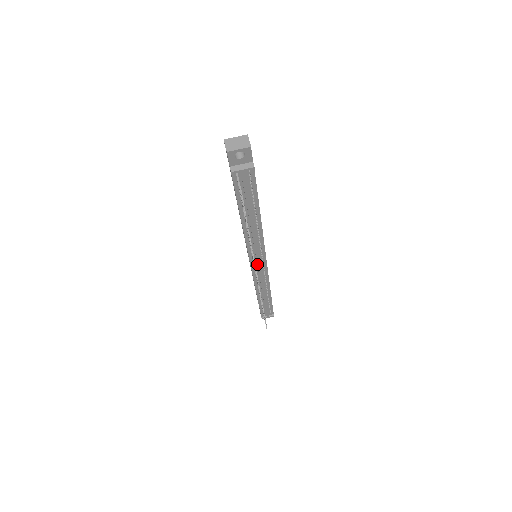
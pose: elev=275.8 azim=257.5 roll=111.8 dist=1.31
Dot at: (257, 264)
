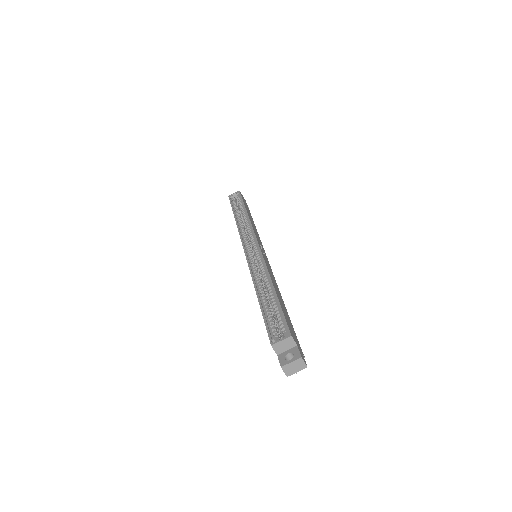
Dot at: occluded
